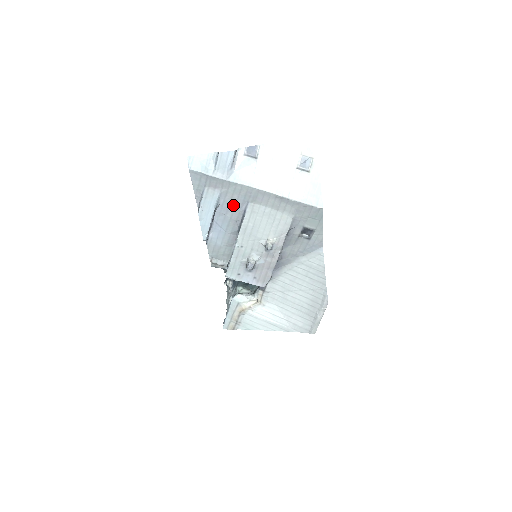
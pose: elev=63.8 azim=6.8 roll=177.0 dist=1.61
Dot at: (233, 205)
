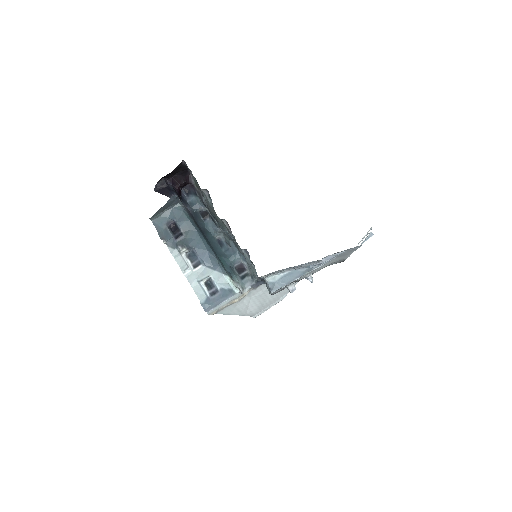
Dot at: occluded
